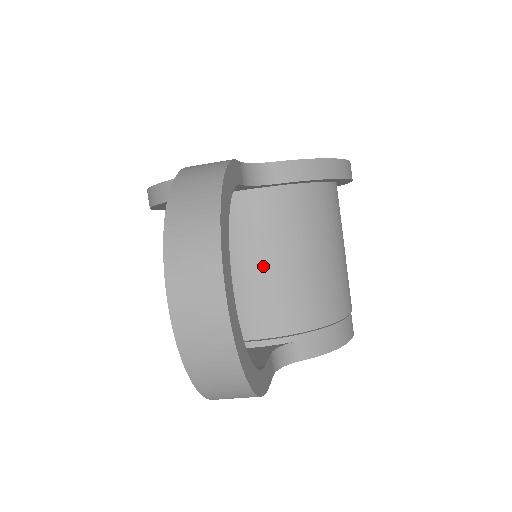
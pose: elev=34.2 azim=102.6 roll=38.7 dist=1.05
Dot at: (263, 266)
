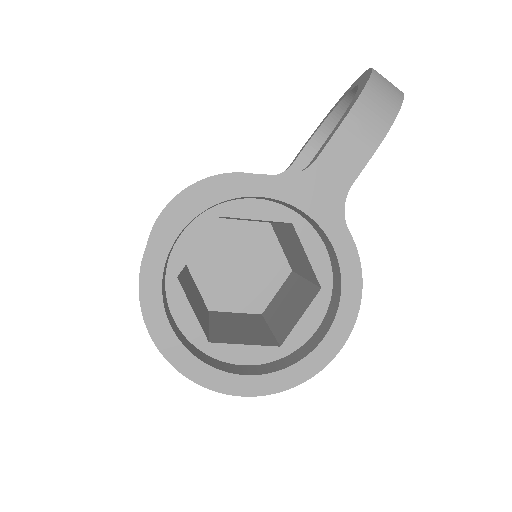
Dot at: occluded
